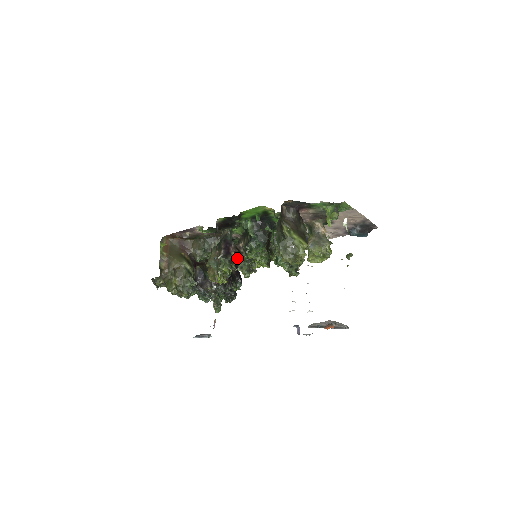
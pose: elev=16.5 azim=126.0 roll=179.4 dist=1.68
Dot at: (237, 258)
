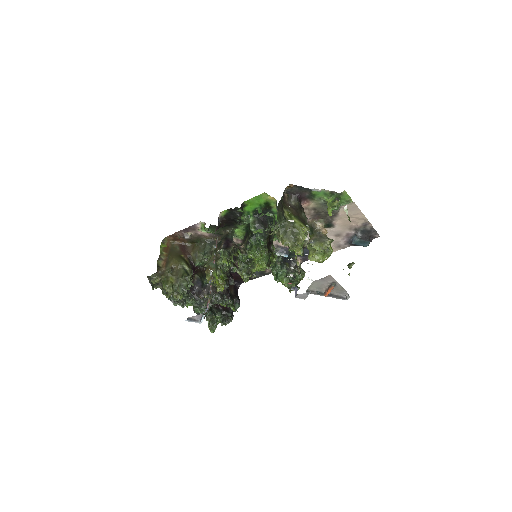
Dot at: occluded
